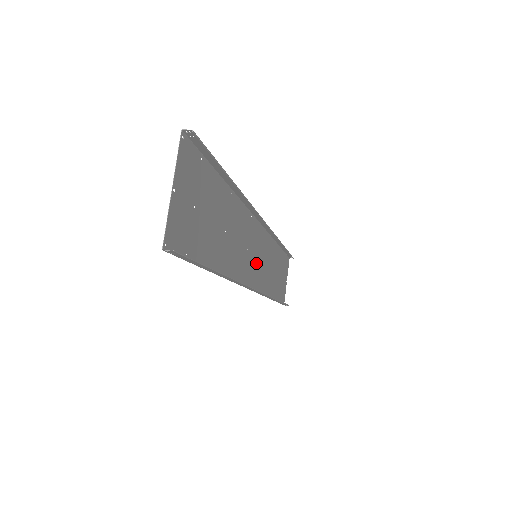
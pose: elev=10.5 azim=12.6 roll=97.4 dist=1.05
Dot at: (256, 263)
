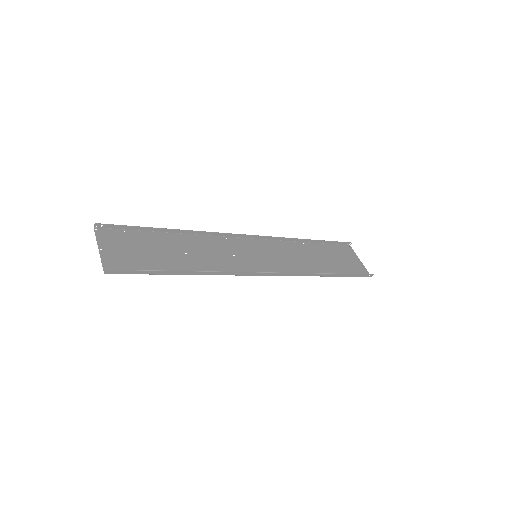
Dot at: (262, 260)
